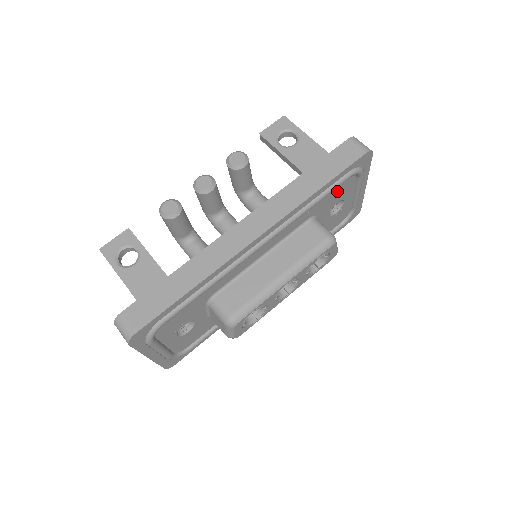
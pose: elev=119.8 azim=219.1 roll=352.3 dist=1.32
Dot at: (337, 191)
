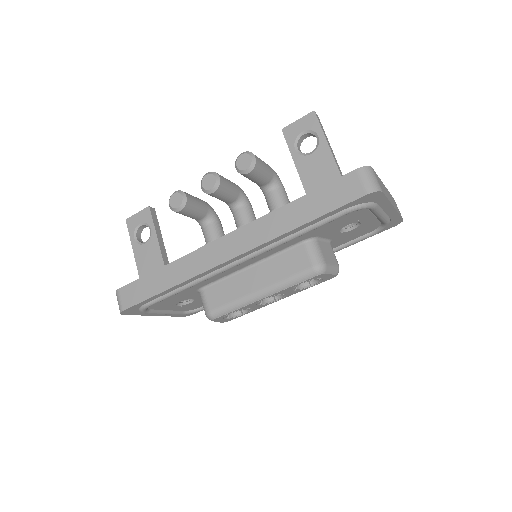
Dot at: (338, 220)
